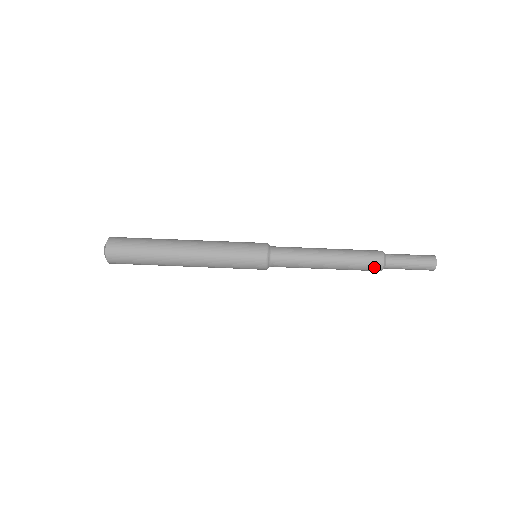
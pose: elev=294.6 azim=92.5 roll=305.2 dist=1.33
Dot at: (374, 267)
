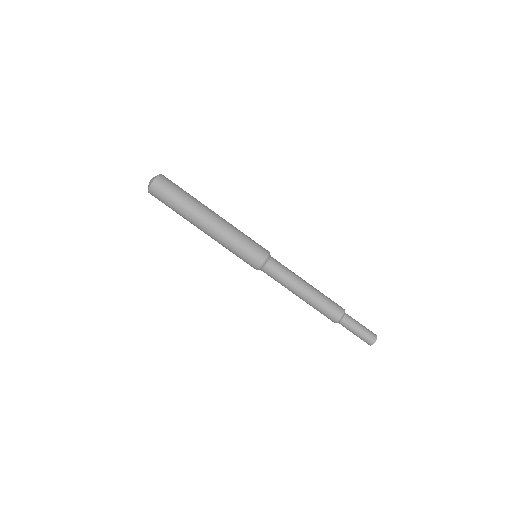
Dot at: (329, 318)
